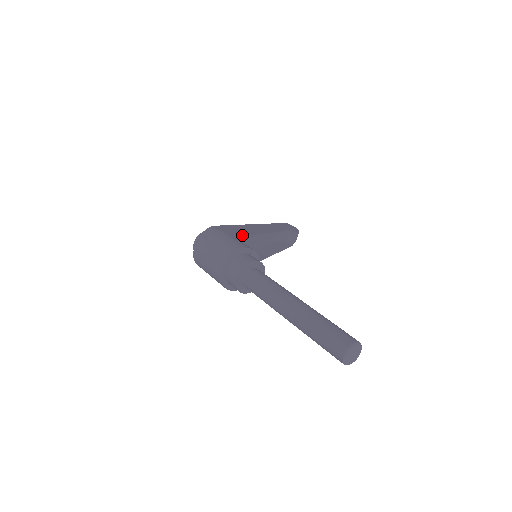
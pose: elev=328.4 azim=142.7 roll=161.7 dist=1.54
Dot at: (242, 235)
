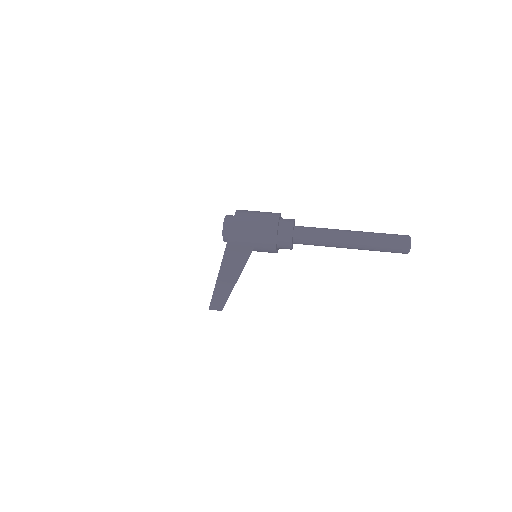
Dot at: occluded
